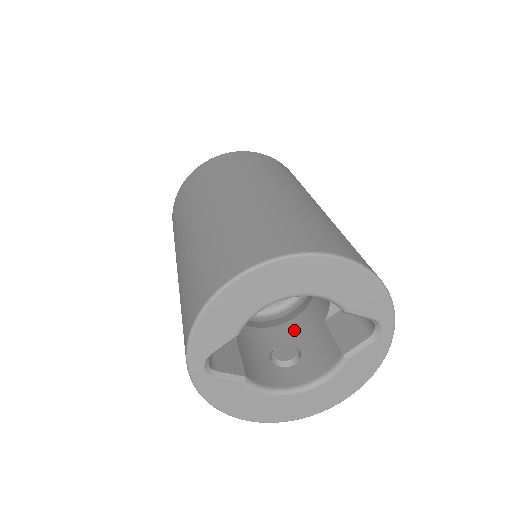
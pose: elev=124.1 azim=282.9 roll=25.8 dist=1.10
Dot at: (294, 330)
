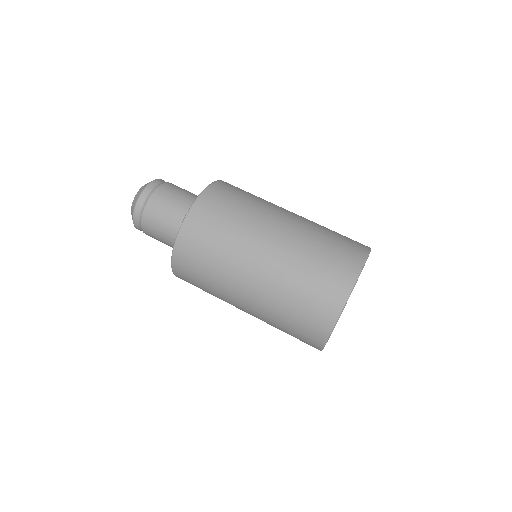
Dot at: occluded
